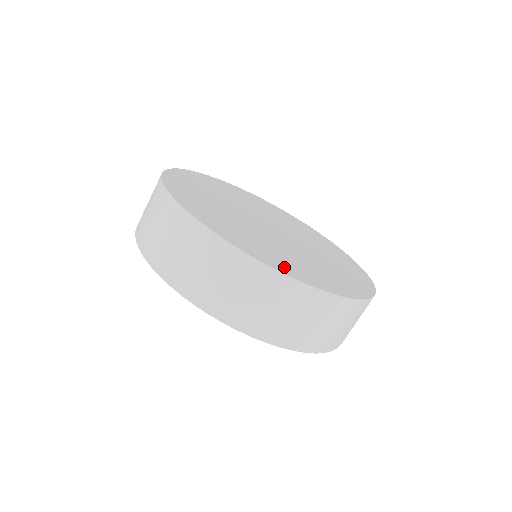
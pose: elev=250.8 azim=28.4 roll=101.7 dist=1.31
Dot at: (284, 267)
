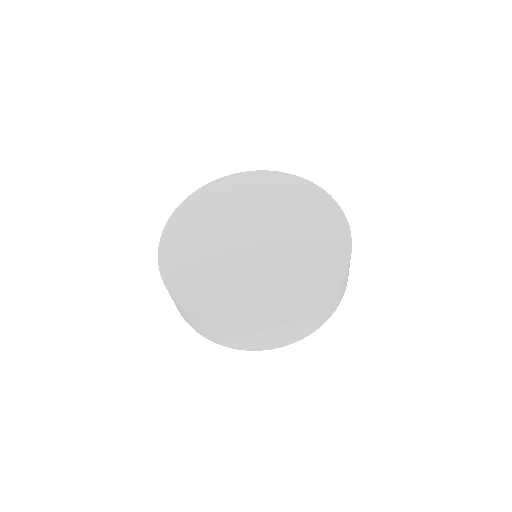
Dot at: (273, 314)
